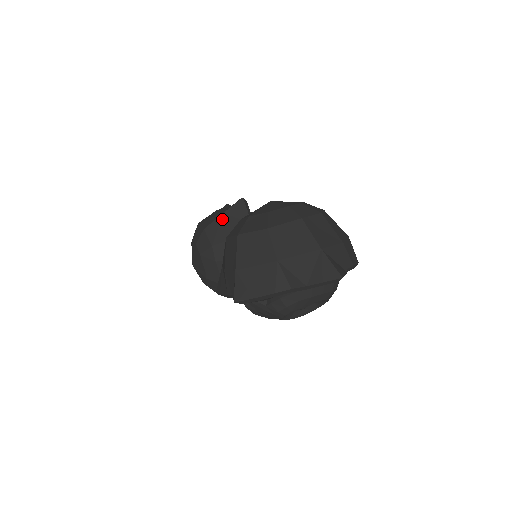
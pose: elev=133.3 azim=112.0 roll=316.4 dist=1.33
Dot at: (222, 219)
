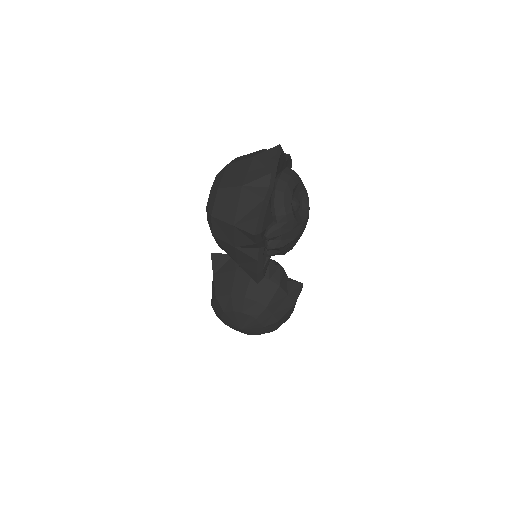
Dot at: (217, 278)
